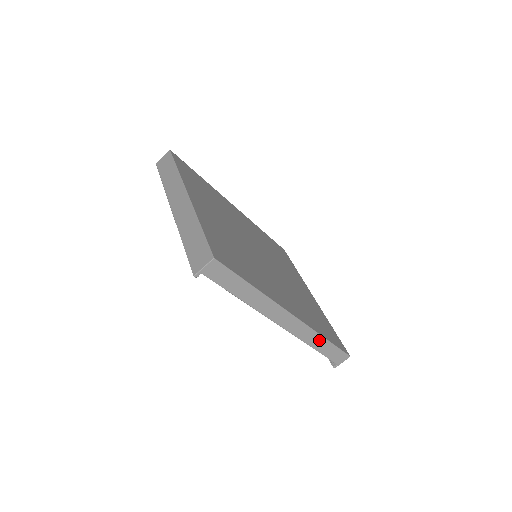
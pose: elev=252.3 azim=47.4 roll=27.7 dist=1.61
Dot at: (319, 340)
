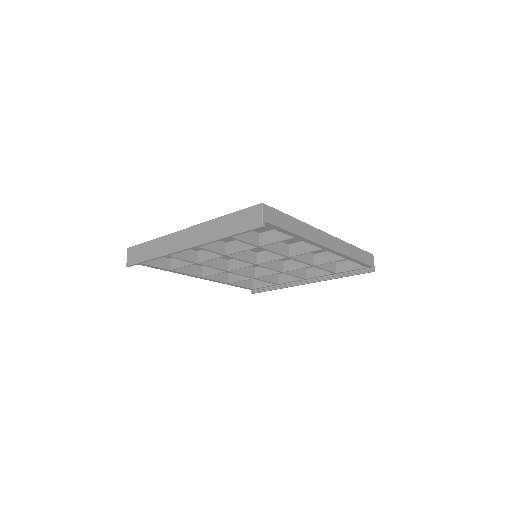
Dot at: (351, 249)
